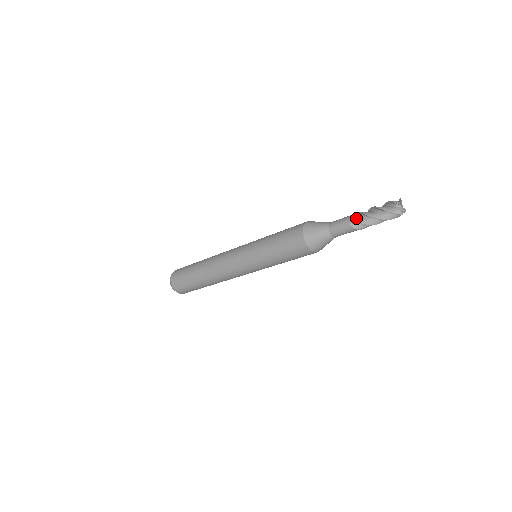
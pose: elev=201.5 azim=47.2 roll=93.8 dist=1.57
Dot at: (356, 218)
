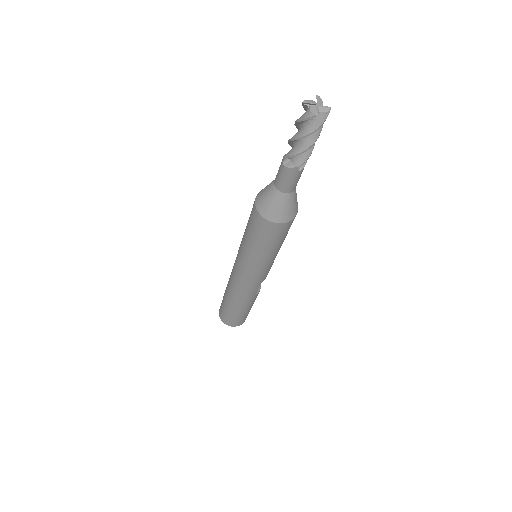
Dot at: occluded
